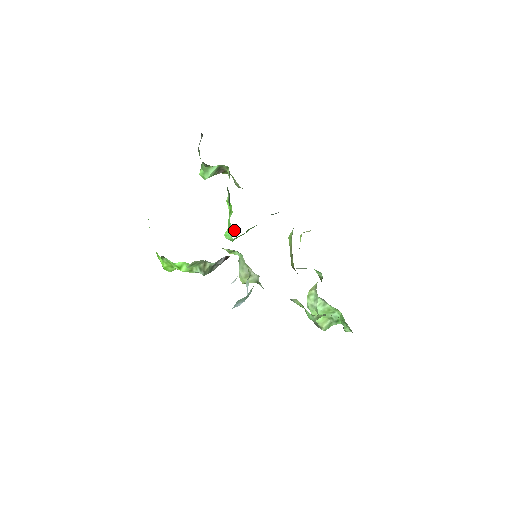
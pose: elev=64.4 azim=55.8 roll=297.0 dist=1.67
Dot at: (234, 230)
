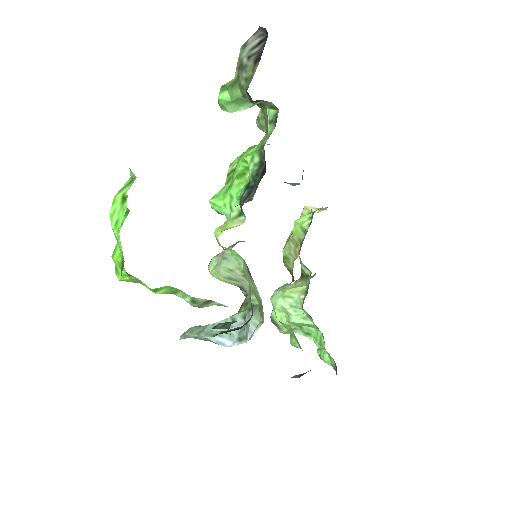
Dot at: (243, 216)
